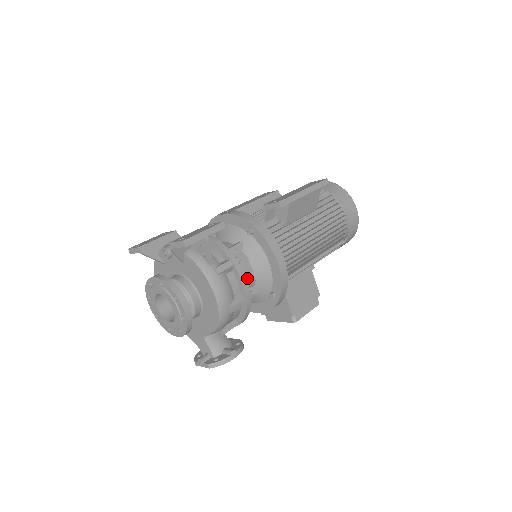
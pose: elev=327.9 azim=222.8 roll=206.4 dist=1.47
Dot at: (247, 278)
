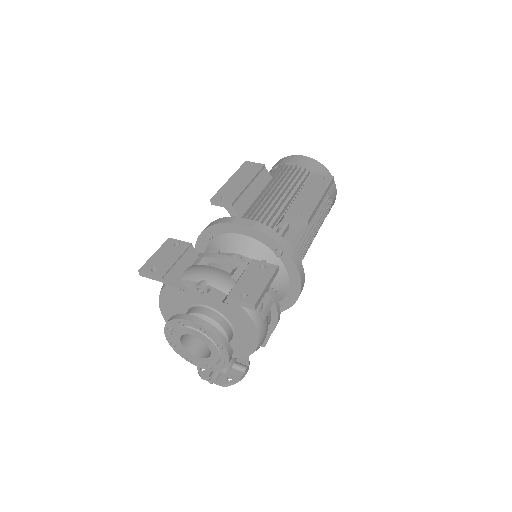
Dot at: occluded
